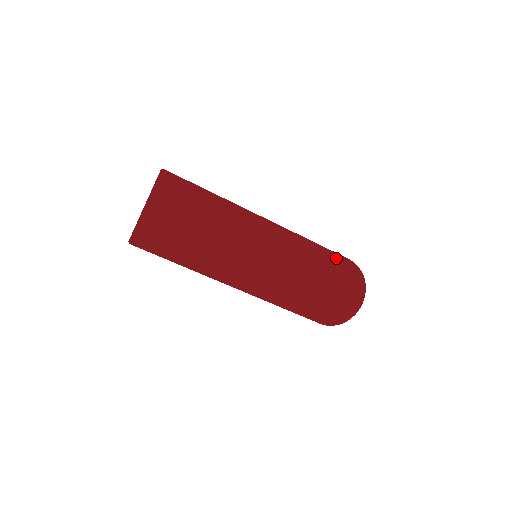
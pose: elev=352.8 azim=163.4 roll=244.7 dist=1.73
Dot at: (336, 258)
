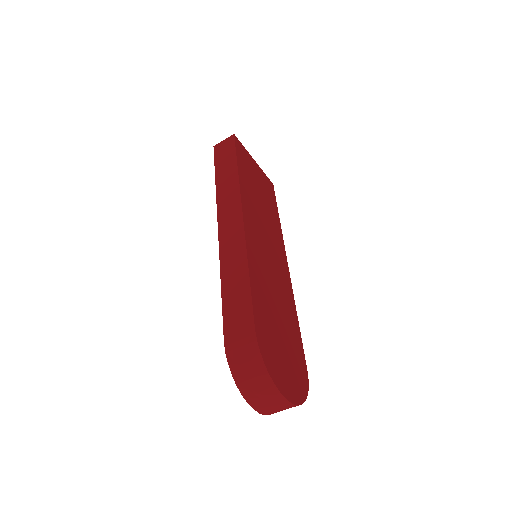
Dot at: (301, 350)
